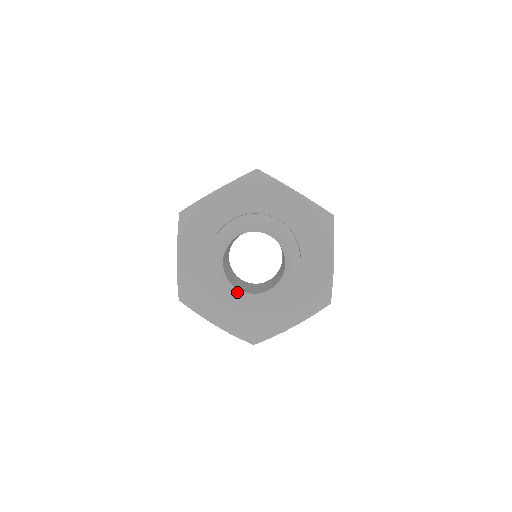
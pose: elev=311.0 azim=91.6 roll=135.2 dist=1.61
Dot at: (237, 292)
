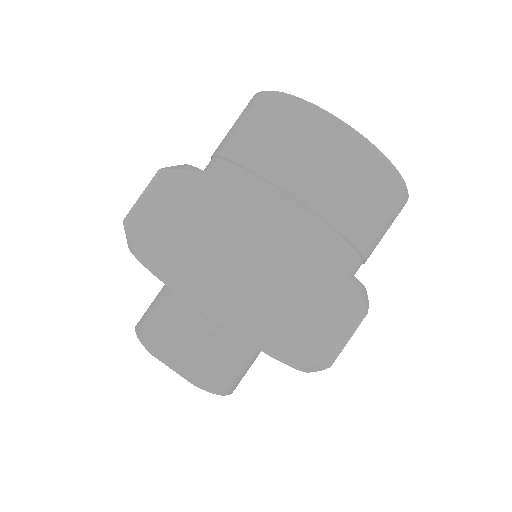
Dot at: occluded
